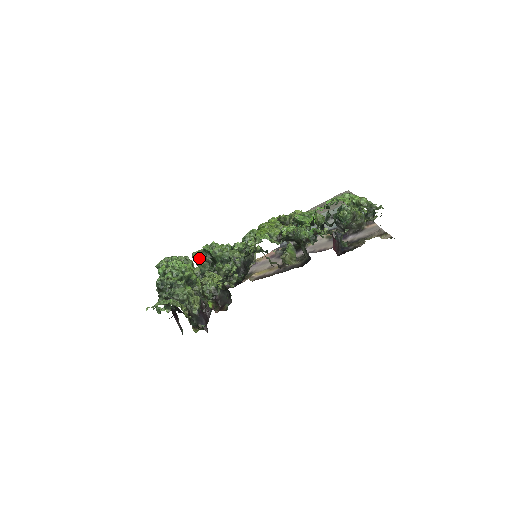
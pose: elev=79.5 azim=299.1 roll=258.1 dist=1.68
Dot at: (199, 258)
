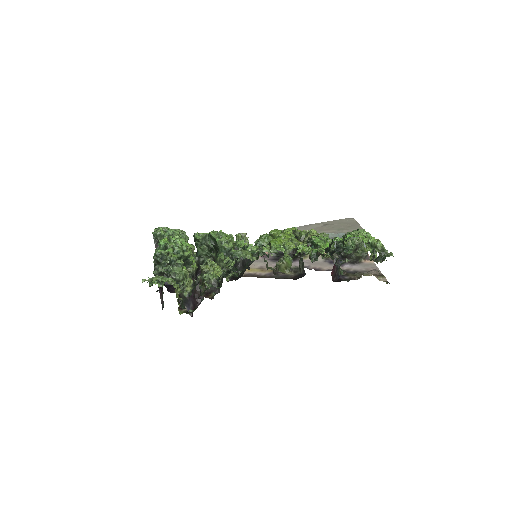
Dot at: (201, 241)
